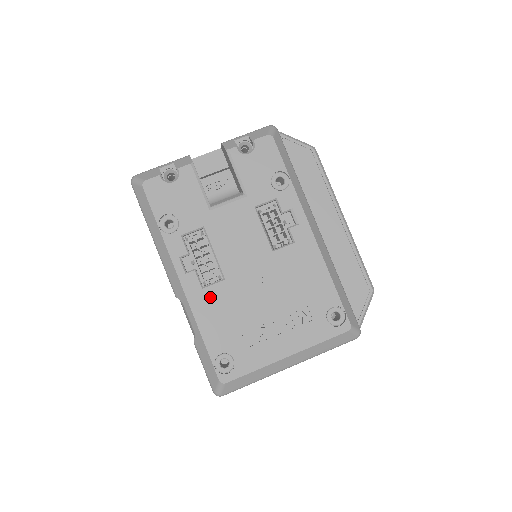
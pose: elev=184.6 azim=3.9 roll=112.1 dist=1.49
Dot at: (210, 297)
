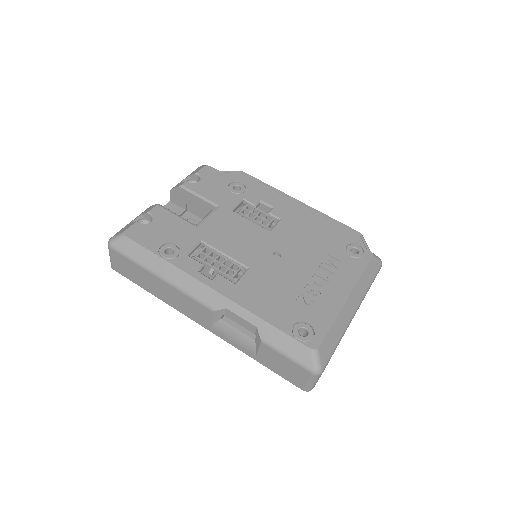
Dot at: (247, 287)
